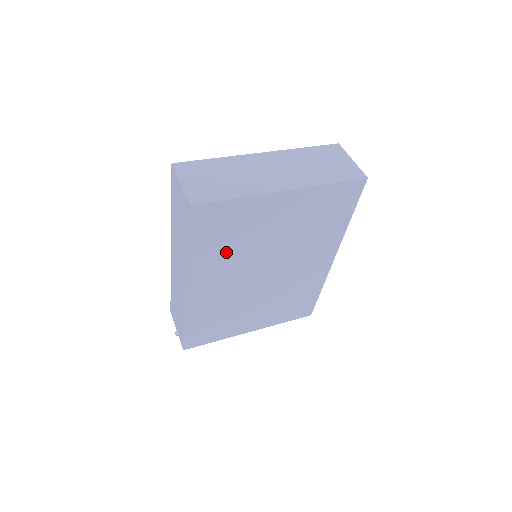
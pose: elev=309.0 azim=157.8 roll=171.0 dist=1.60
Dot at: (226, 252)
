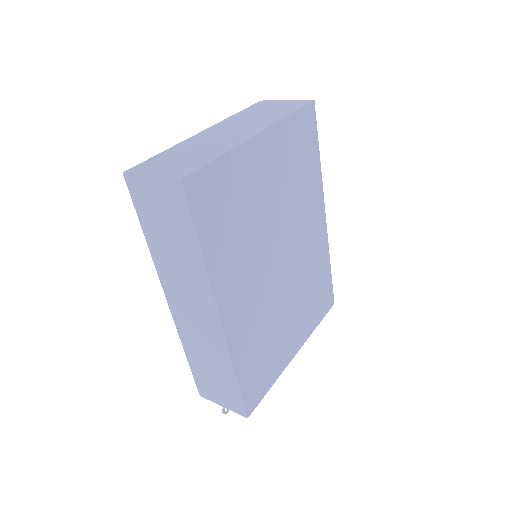
Dot at: (237, 241)
